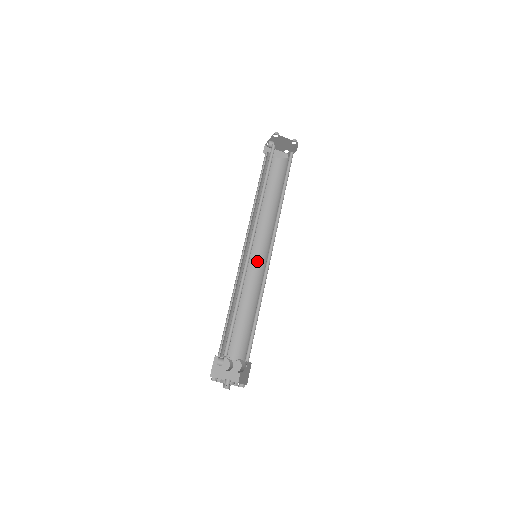
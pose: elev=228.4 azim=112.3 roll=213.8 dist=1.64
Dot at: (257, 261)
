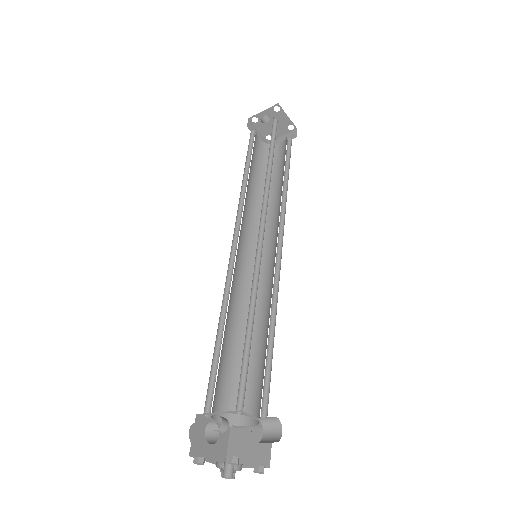
Dot at: (247, 266)
